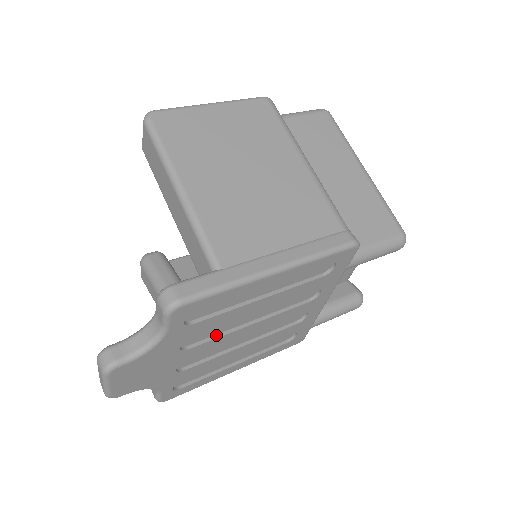
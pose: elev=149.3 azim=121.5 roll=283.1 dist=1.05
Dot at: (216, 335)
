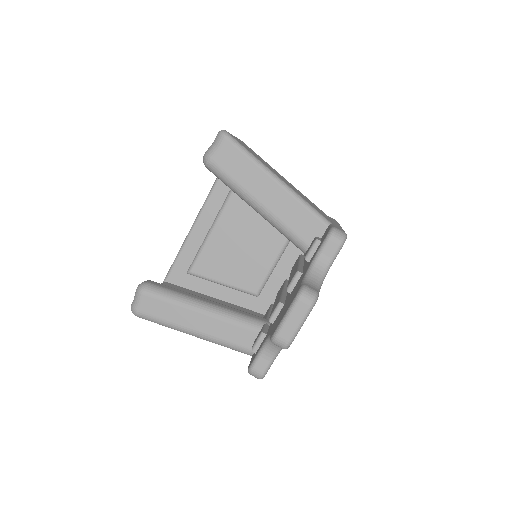
Dot at: occluded
